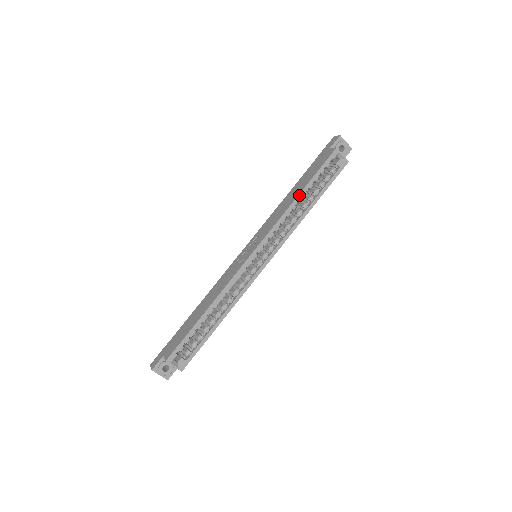
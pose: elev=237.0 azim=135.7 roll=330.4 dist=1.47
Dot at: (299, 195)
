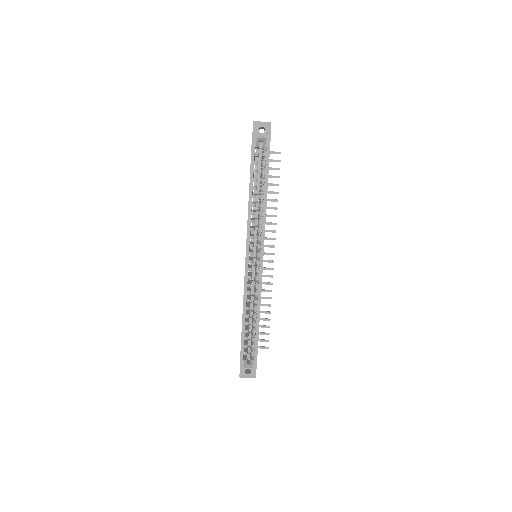
Dot at: (249, 194)
